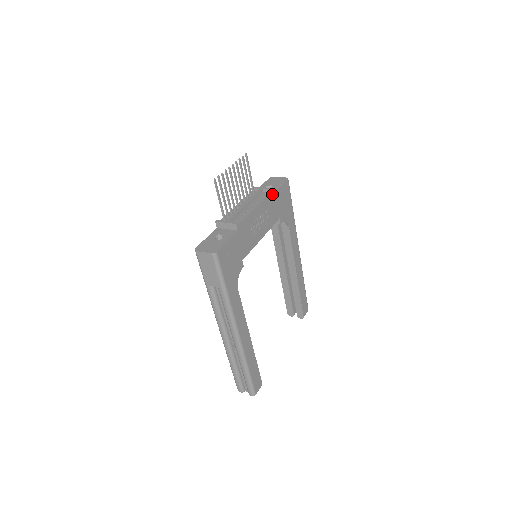
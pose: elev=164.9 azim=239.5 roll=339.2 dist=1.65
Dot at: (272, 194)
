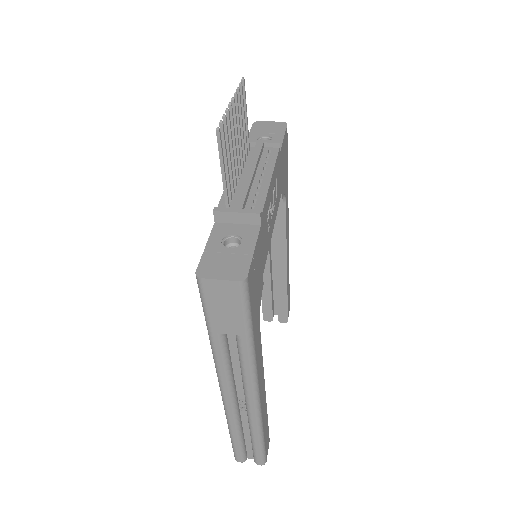
Dot at: (279, 151)
